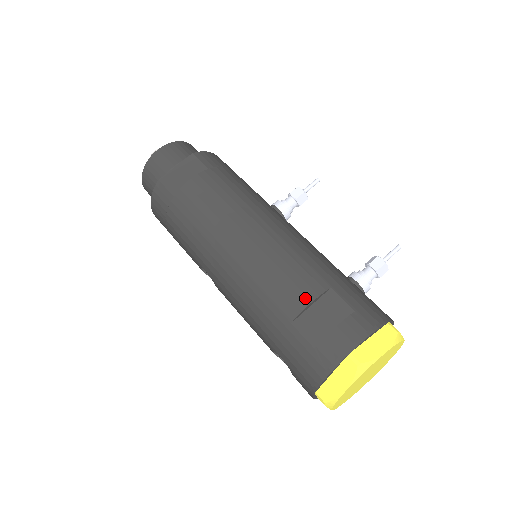
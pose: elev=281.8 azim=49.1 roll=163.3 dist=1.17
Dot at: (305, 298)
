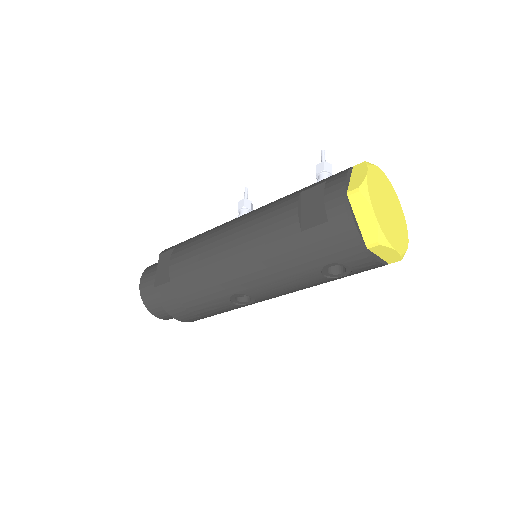
Dot at: (292, 211)
